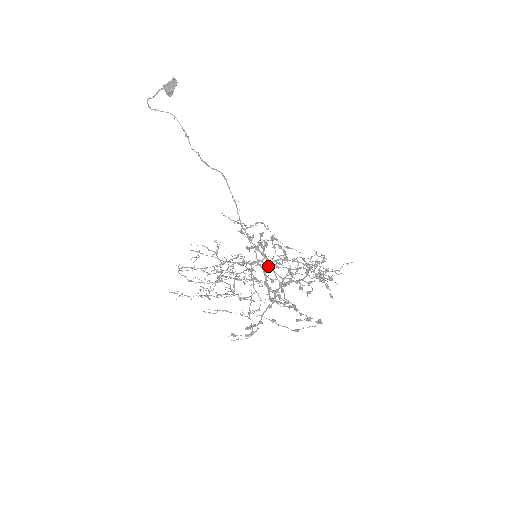
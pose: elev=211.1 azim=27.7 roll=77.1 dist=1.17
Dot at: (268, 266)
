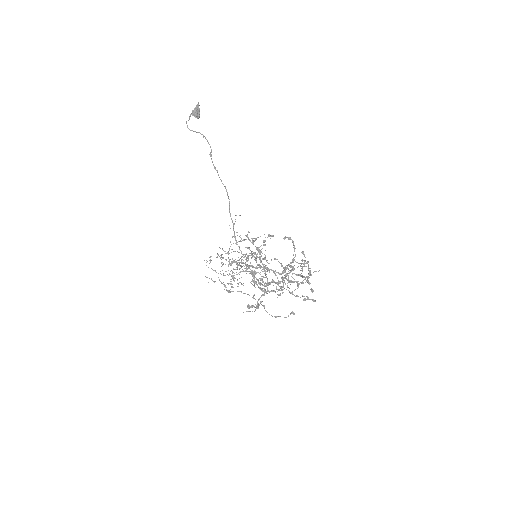
Dot at: occluded
